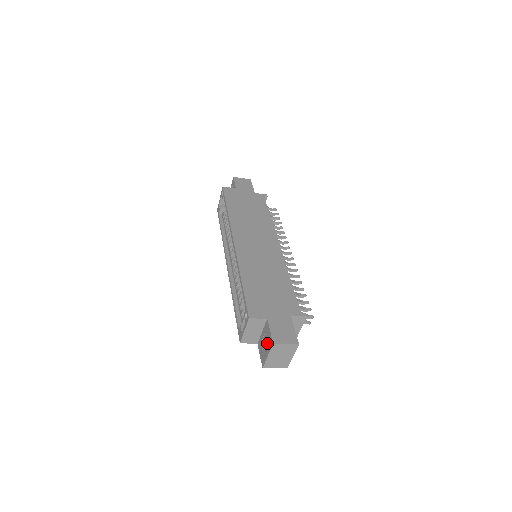
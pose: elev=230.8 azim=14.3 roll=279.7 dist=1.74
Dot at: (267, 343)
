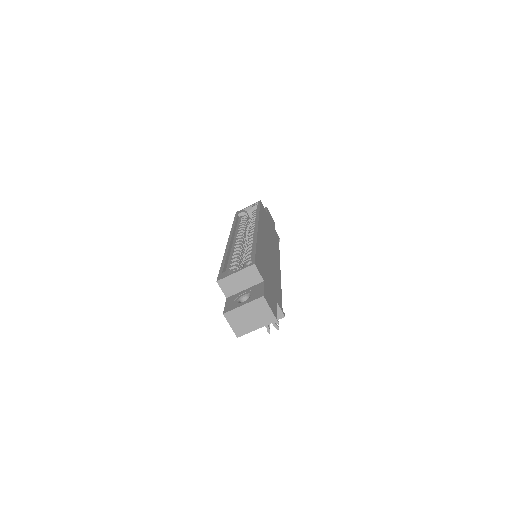
Dot at: (243, 300)
